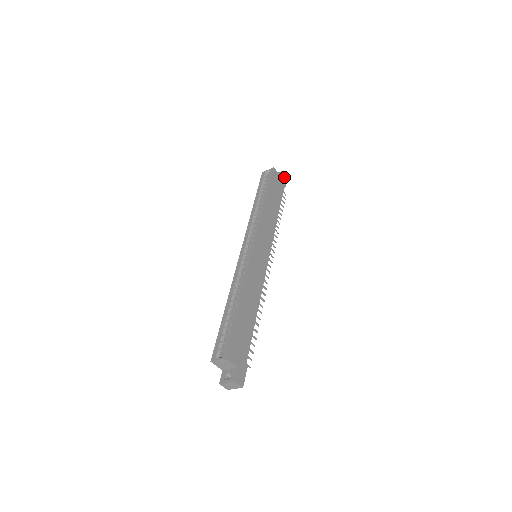
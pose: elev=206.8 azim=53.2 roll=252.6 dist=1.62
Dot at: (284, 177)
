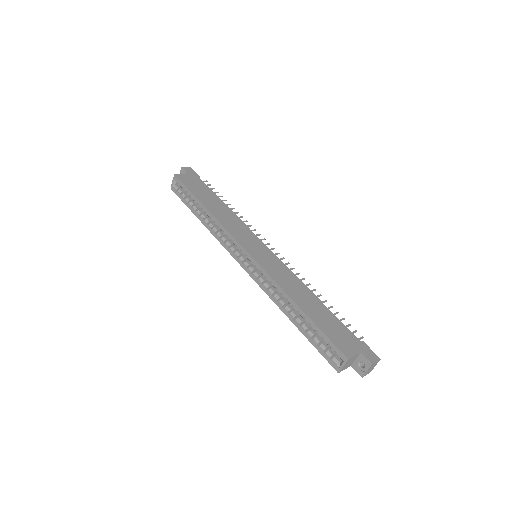
Dot at: (189, 170)
